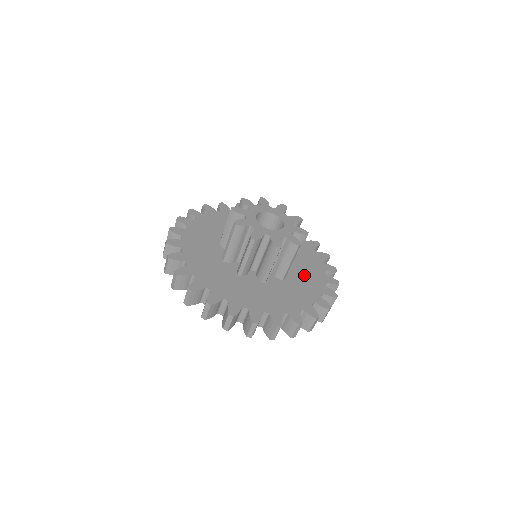
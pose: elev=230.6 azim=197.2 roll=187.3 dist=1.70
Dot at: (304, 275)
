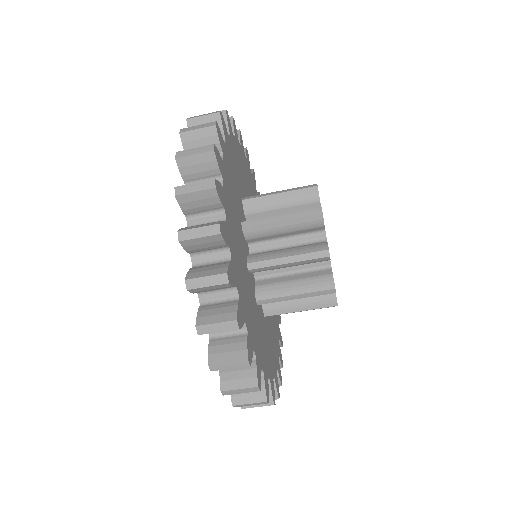
Dot at: occluded
